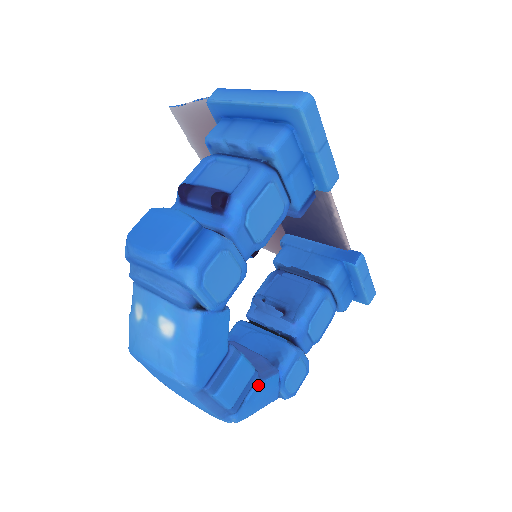
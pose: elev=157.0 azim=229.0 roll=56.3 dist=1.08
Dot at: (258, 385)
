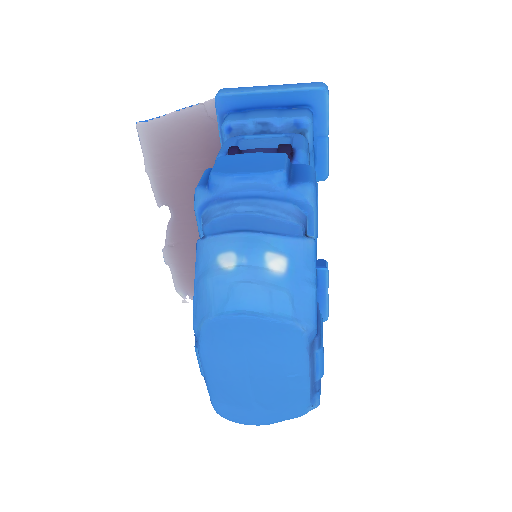
Dot at: occluded
